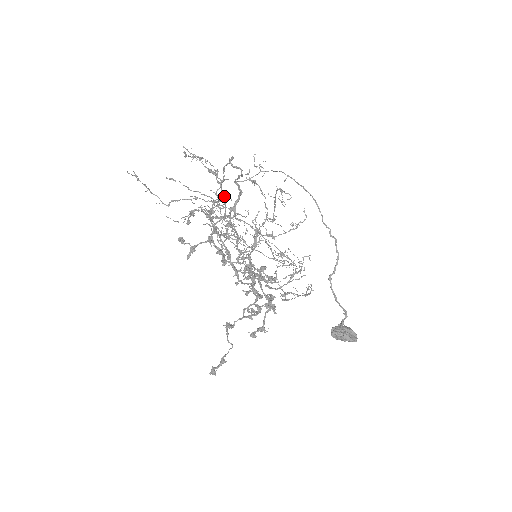
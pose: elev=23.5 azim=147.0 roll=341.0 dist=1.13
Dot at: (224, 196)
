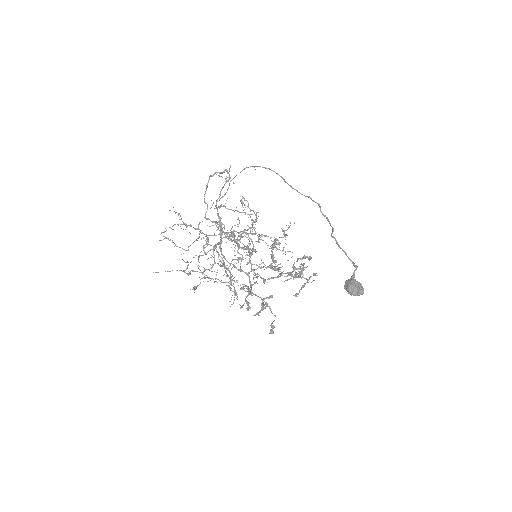
Dot at: (188, 262)
